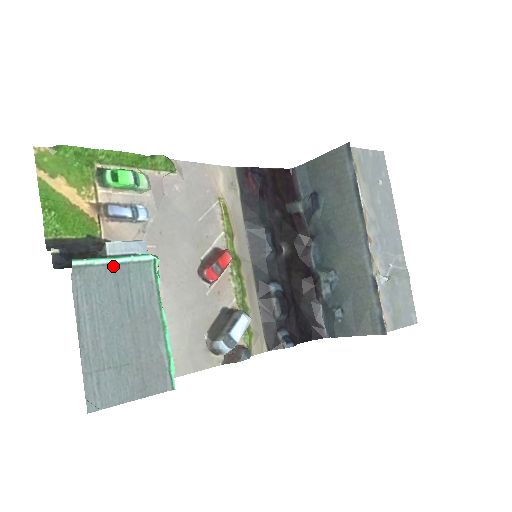
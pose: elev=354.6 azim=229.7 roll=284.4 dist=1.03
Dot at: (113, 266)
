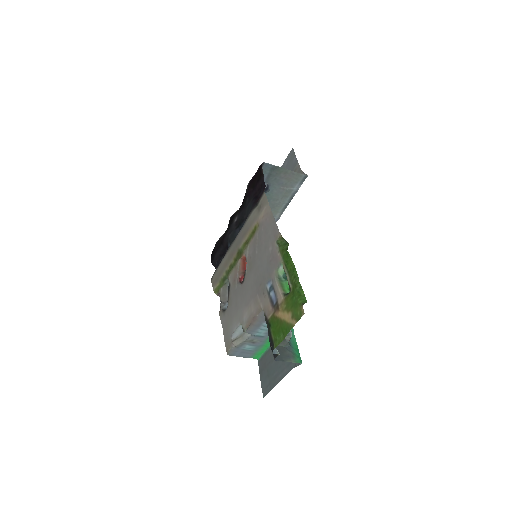
Dot at: occluded
